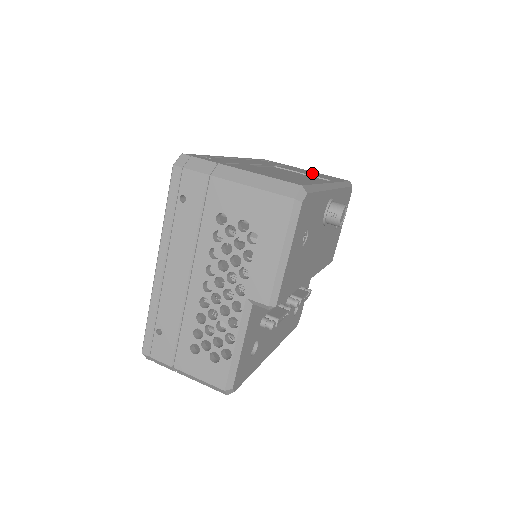
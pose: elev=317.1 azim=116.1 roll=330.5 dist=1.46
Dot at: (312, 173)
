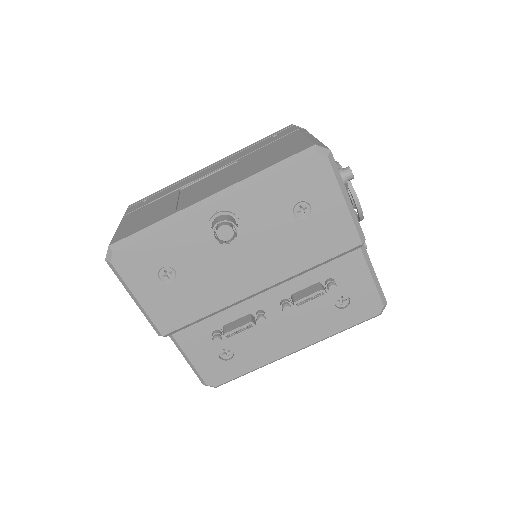
Dot at: (272, 153)
